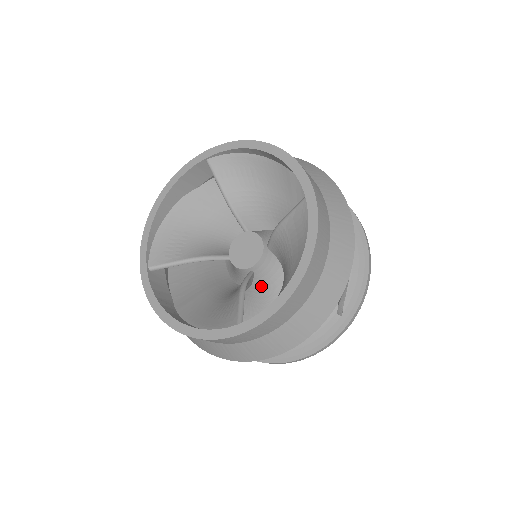
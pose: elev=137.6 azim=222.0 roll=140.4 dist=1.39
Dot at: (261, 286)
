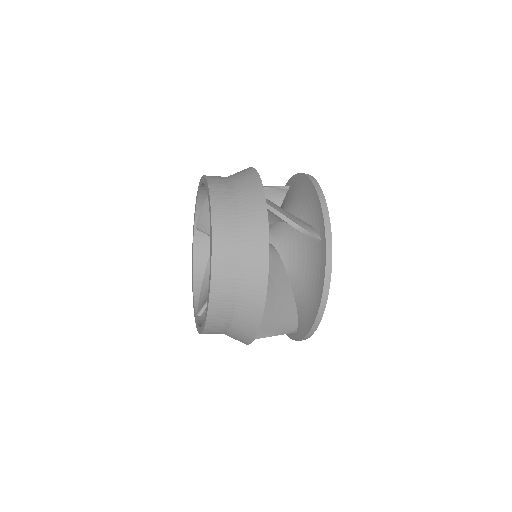
Dot at: occluded
